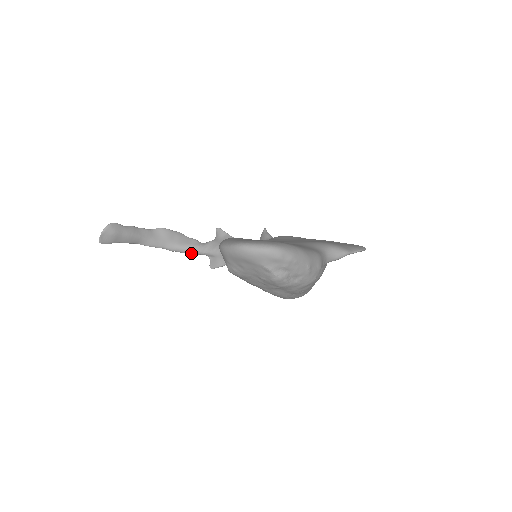
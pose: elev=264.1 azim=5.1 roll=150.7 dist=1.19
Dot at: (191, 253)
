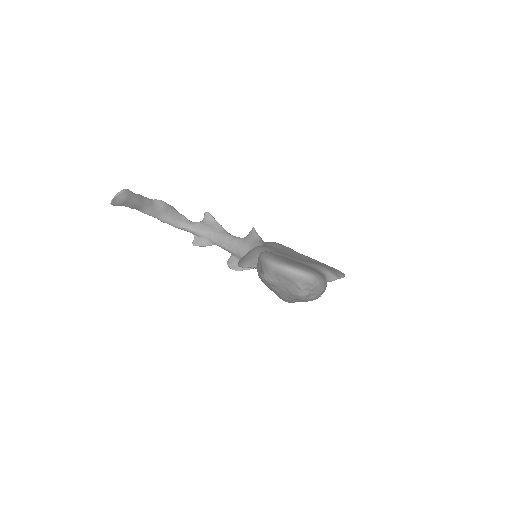
Dot at: (179, 228)
